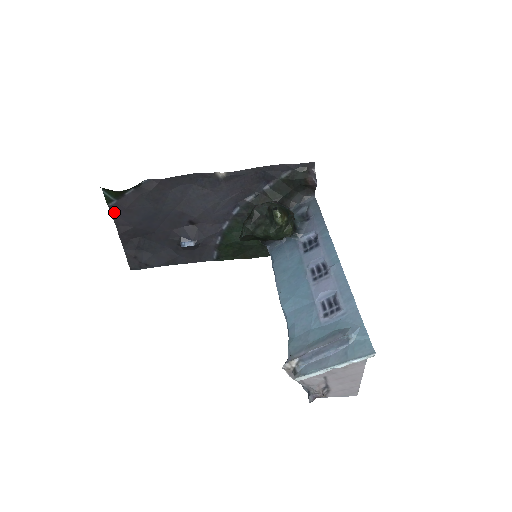
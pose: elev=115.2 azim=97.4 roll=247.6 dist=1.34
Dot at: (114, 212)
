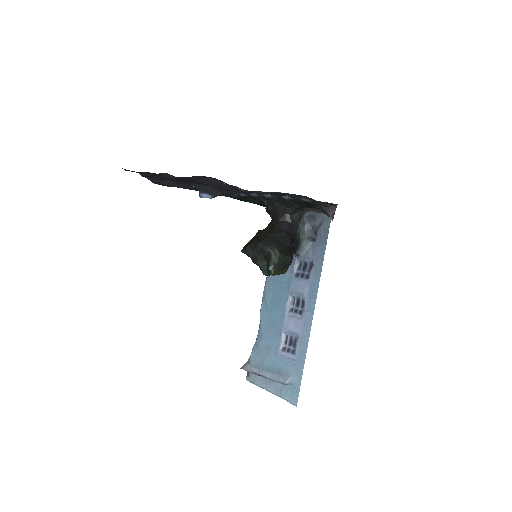
Dot at: occluded
